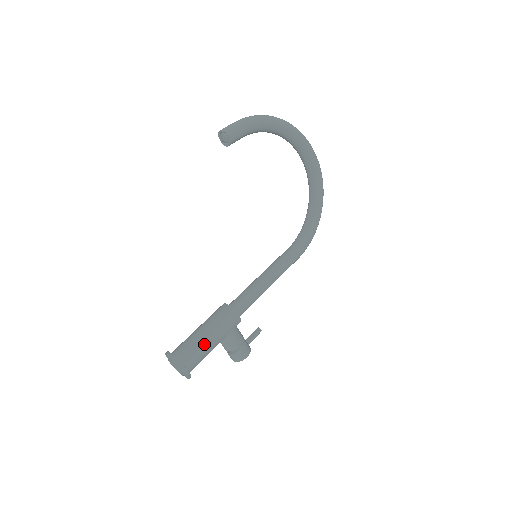
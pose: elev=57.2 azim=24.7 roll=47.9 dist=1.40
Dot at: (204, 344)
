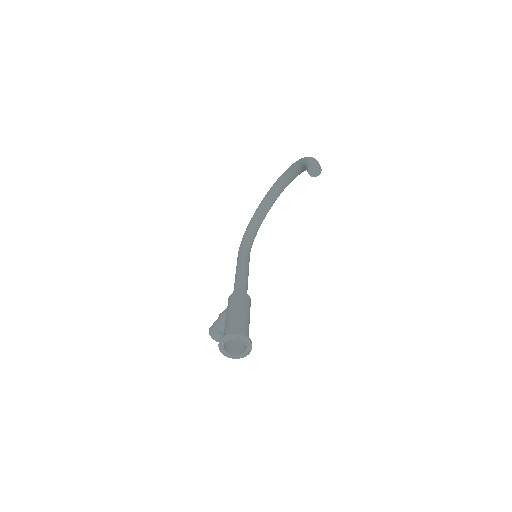
Dot at: occluded
